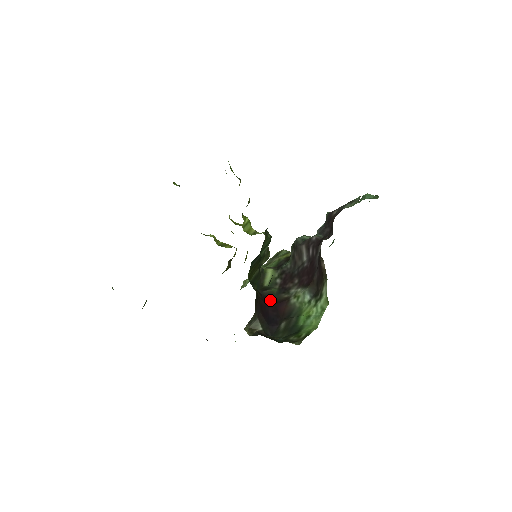
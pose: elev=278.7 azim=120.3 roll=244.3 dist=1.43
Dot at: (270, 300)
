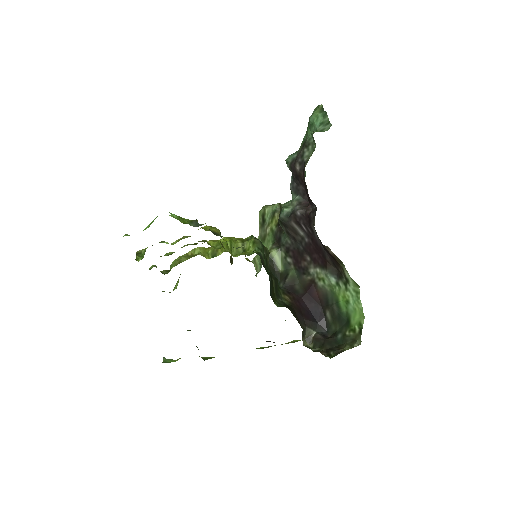
Dot at: (298, 290)
